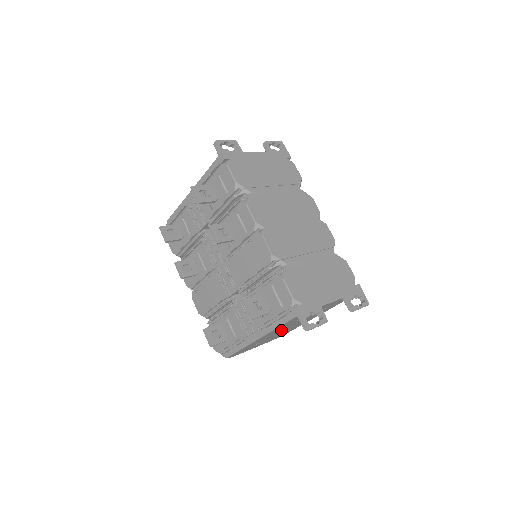
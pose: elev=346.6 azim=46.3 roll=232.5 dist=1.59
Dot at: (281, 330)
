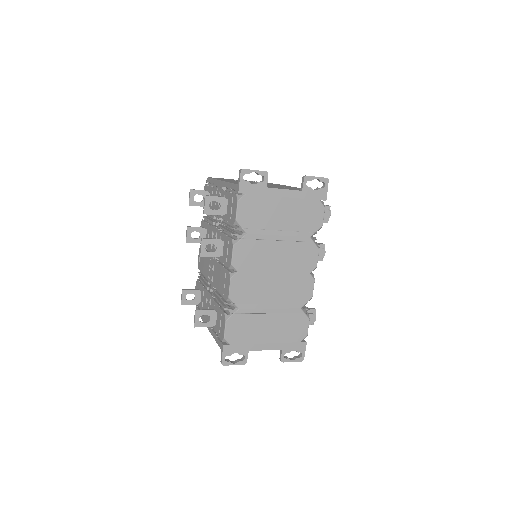
Dot at: occluded
